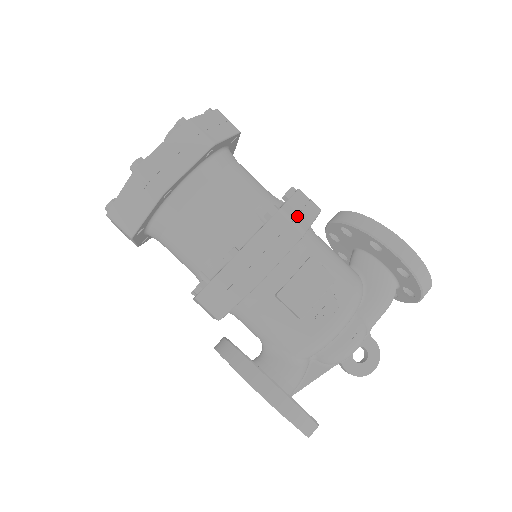
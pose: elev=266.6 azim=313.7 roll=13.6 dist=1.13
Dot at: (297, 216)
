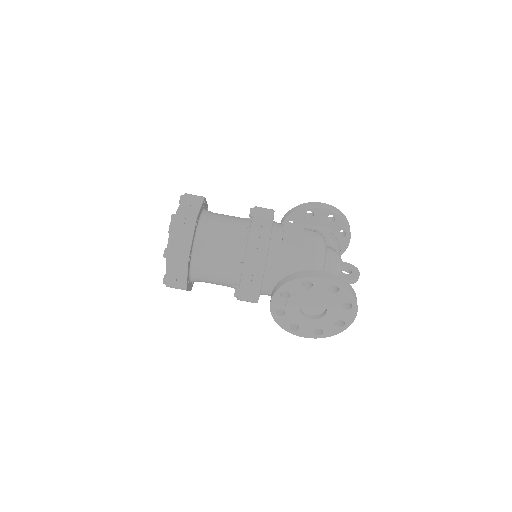
Dot at: occluded
